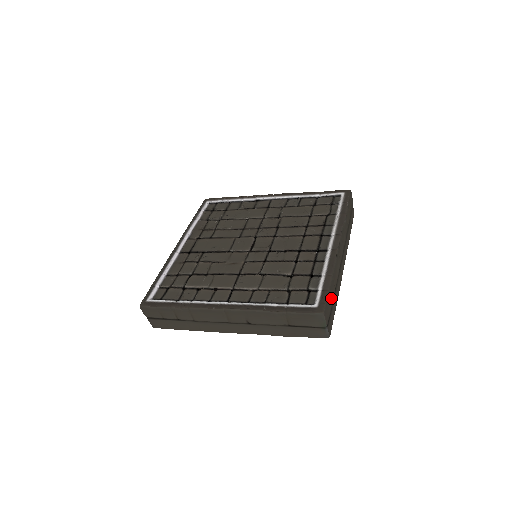
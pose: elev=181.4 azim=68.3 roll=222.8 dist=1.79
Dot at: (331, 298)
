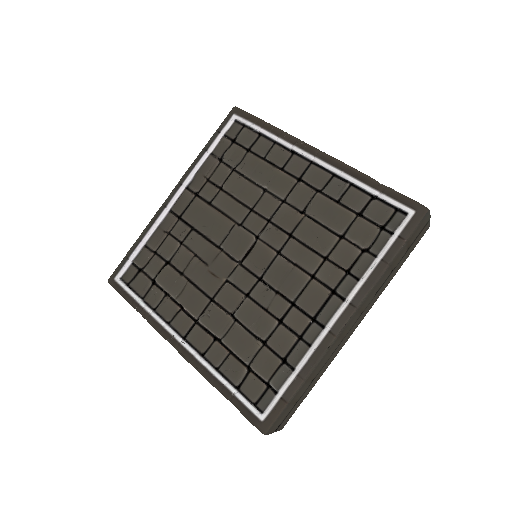
Dot at: (294, 402)
